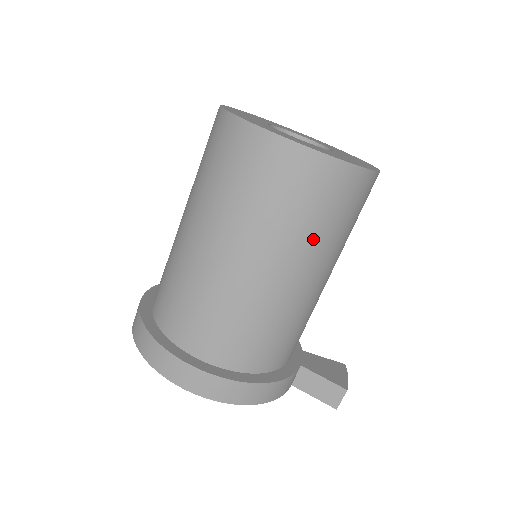
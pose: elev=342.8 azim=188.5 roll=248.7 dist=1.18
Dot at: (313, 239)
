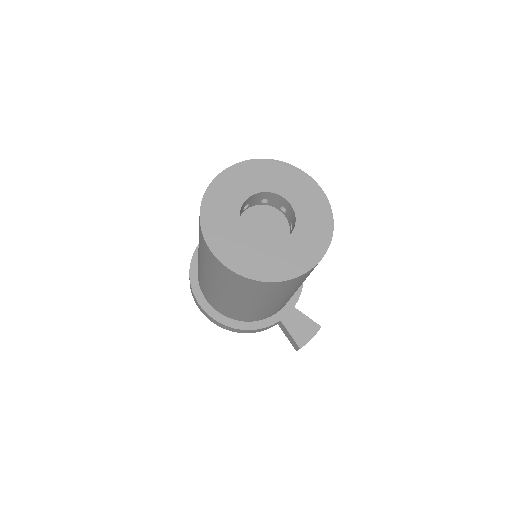
Dot at: (248, 296)
